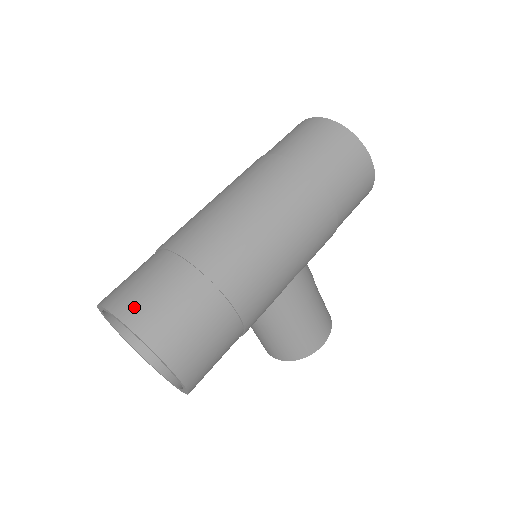
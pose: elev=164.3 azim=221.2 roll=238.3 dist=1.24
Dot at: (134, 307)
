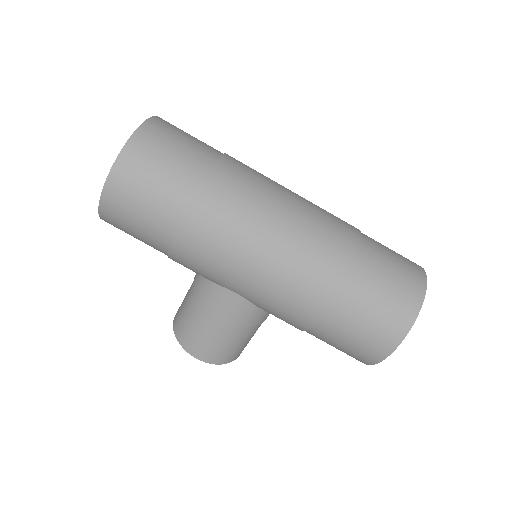
Dot at: (153, 136)
